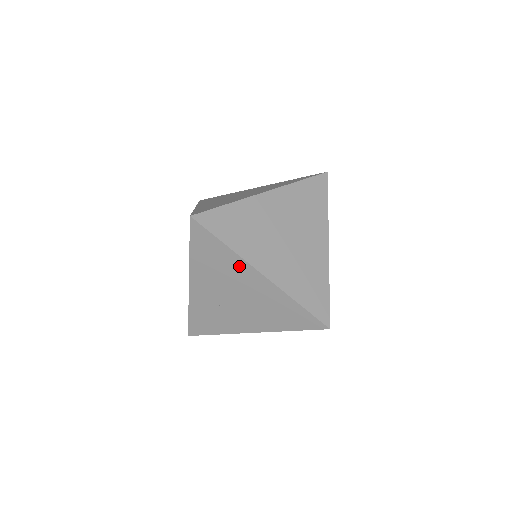
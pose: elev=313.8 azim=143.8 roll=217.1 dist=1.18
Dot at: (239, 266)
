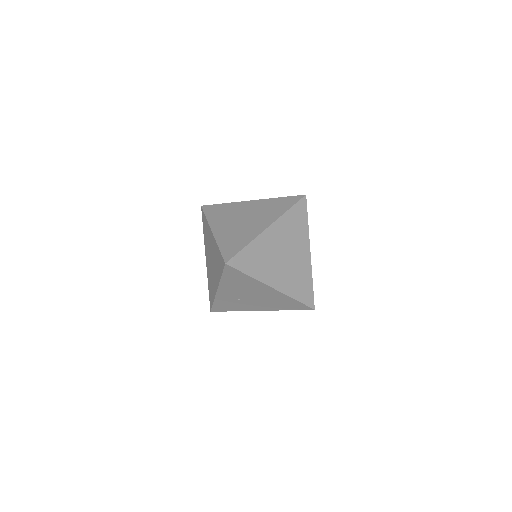
Dot at: (257, 285)
